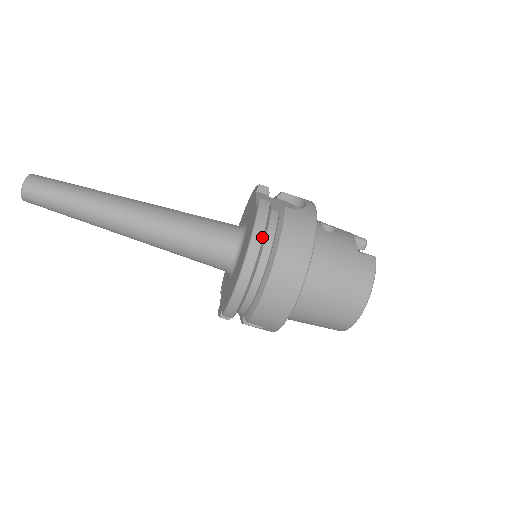
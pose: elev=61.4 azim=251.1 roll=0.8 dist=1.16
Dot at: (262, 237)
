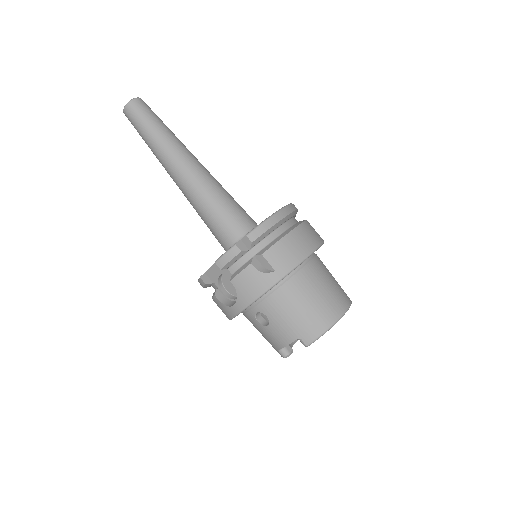
Dot at: occluded
